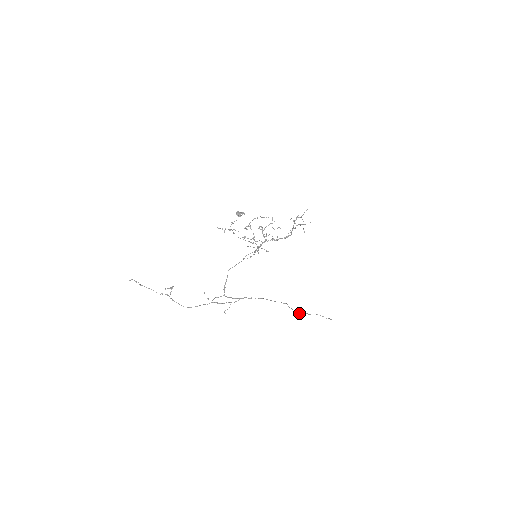
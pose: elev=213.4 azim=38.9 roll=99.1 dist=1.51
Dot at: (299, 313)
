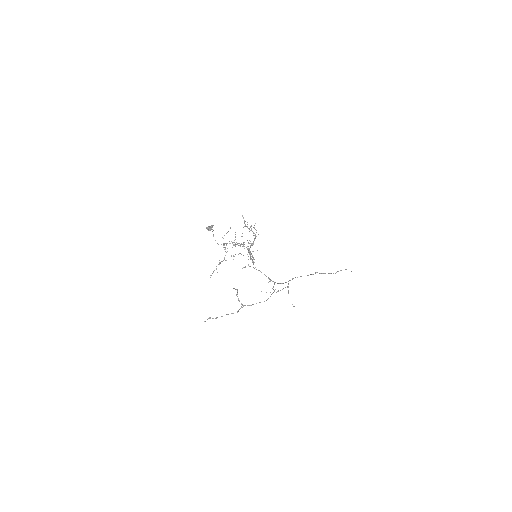
Dot at: occluded
